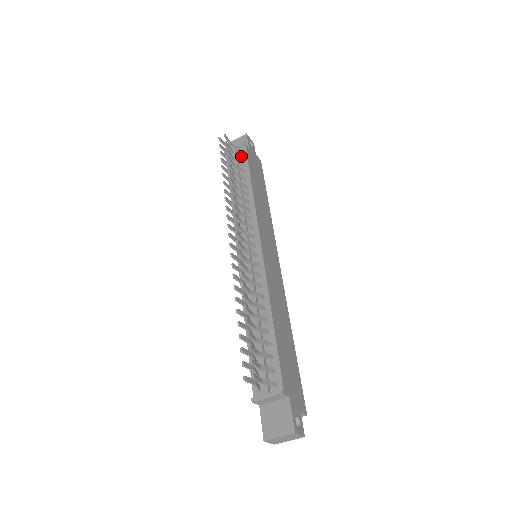
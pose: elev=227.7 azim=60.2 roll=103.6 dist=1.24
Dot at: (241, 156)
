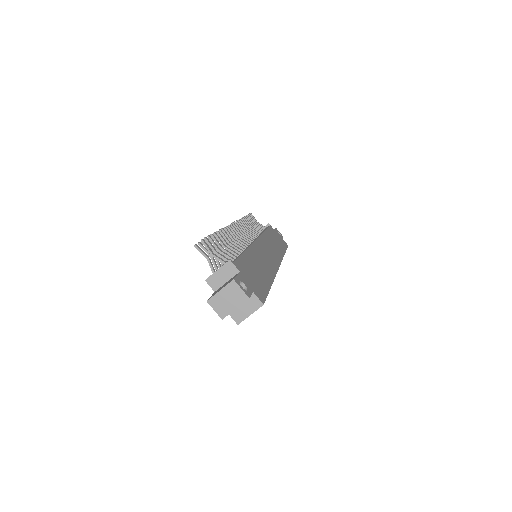
Dot at: (264, 228)
